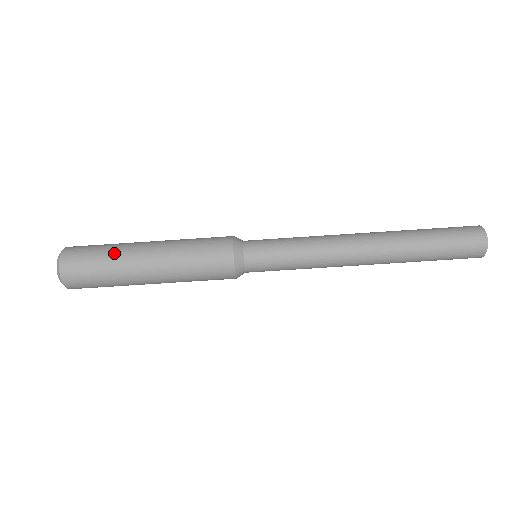
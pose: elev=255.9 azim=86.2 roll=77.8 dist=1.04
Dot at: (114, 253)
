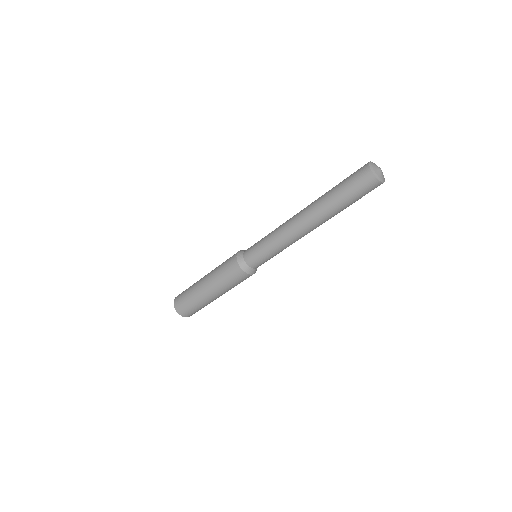
Dot at: (194, 299)
